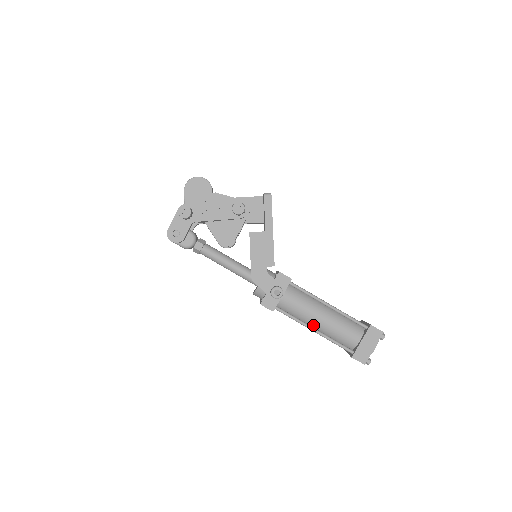
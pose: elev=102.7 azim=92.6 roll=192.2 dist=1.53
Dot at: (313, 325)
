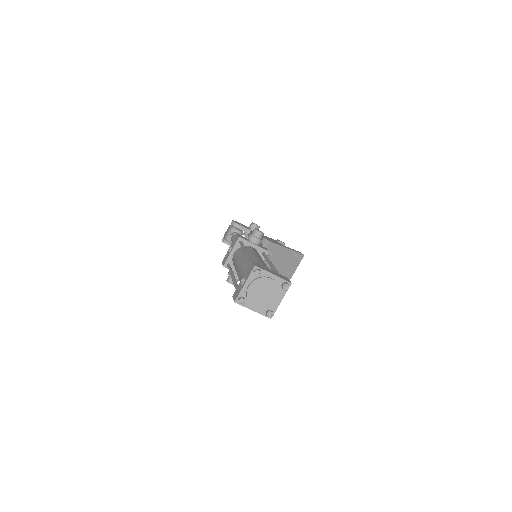
Dot at: occluded
